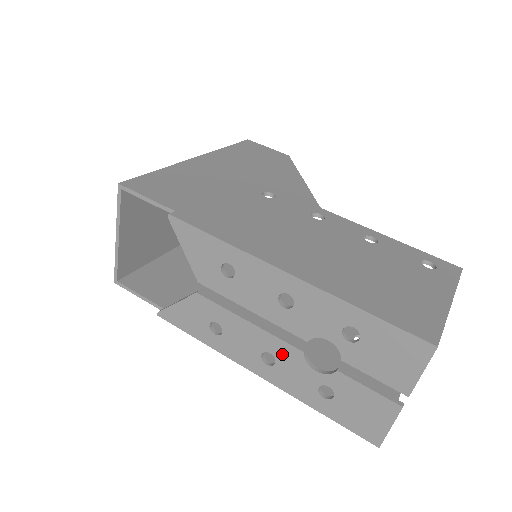
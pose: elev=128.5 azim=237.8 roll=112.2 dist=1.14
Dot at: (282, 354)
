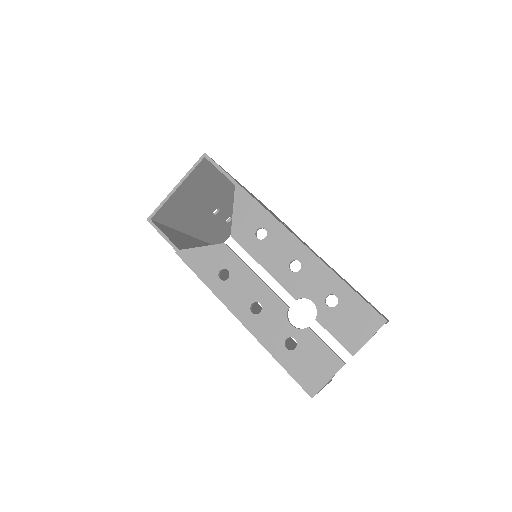
Dot at: (270, 306)
